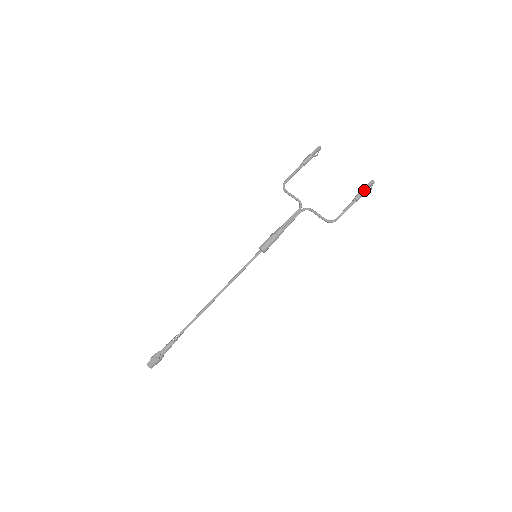
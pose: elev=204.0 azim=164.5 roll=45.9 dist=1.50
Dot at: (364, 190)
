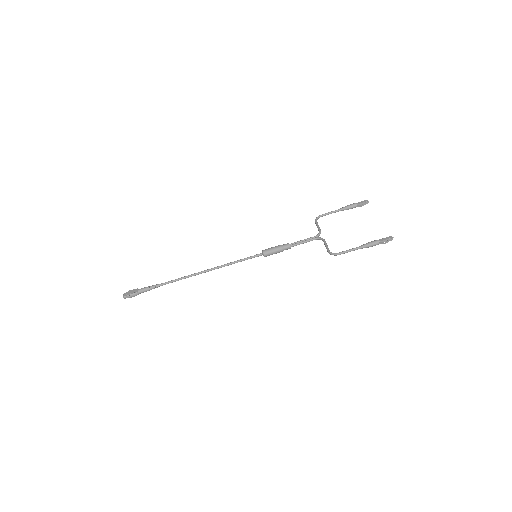
Dot at: (378, 240)
